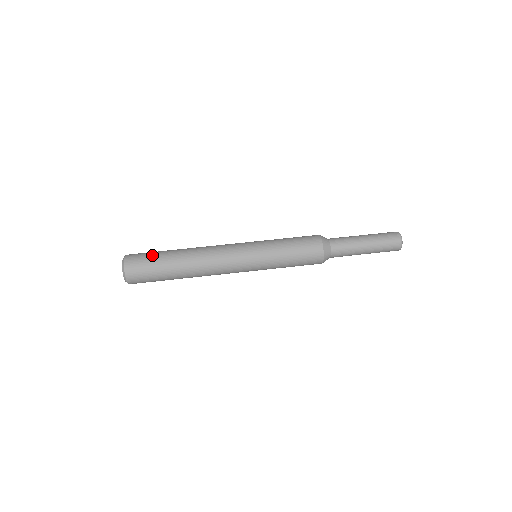
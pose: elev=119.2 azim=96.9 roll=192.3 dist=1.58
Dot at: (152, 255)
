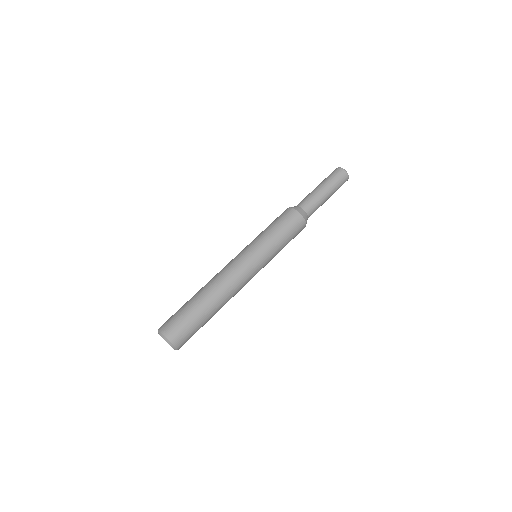
Dot at: (180, 312)
